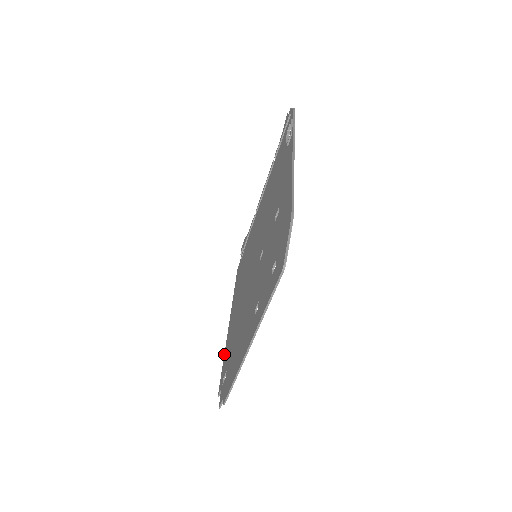
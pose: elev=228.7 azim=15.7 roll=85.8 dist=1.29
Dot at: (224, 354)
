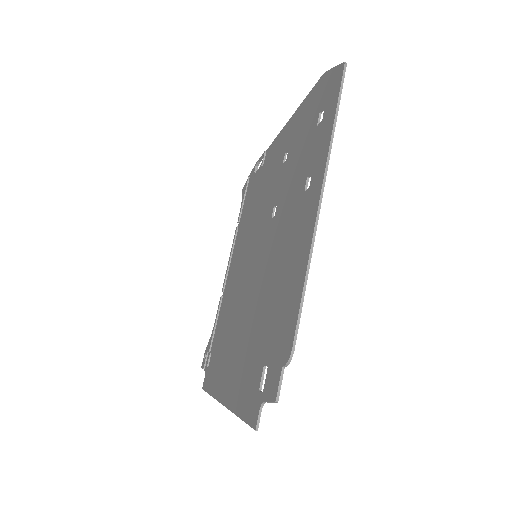
Dot at: (234, 411)
